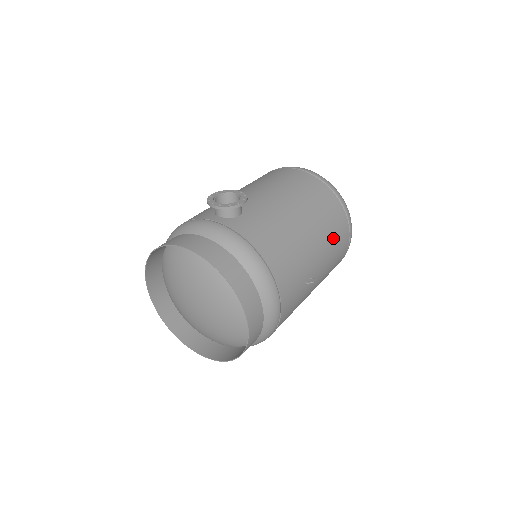
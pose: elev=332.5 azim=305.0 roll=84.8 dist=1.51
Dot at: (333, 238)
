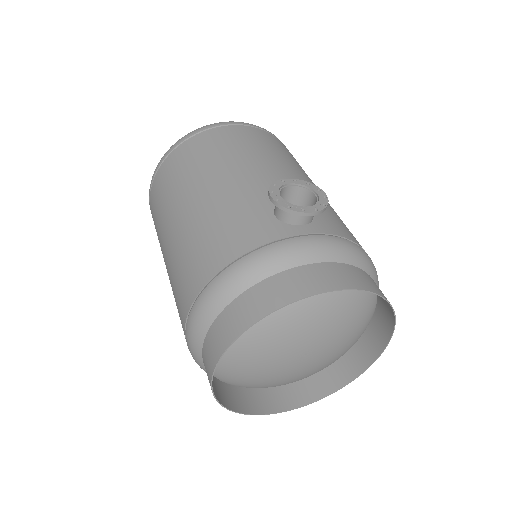
Dot at: occluded
